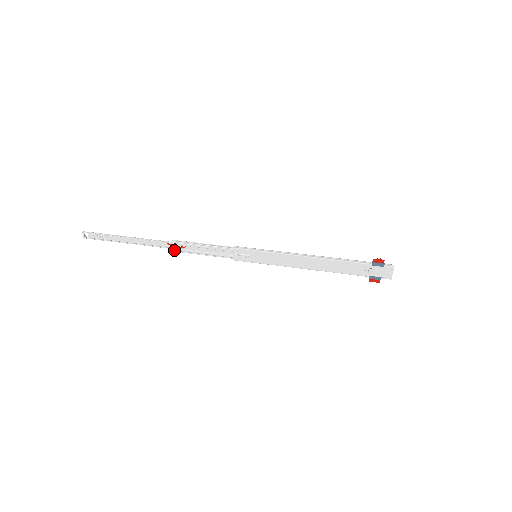
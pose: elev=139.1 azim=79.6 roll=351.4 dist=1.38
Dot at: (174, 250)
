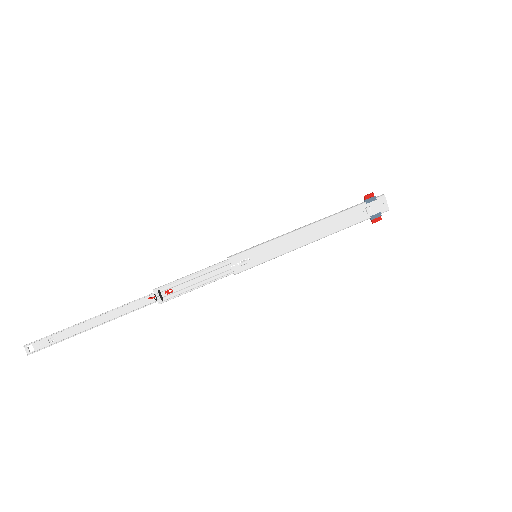
Dot at: (160, 301)
